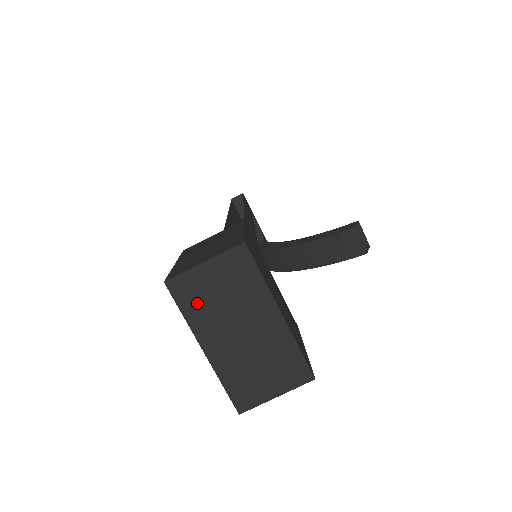
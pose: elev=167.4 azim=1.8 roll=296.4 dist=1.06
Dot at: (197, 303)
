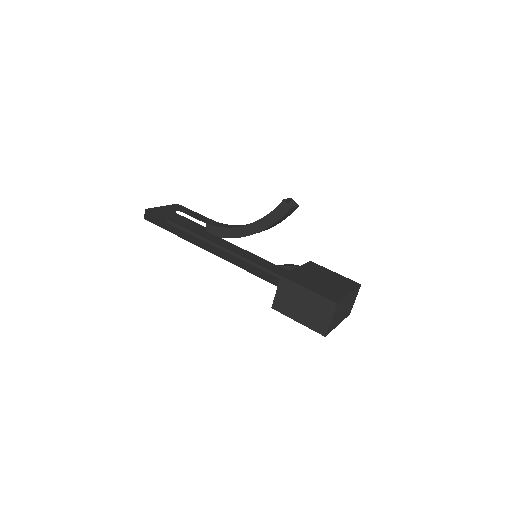
Dot at: (333, 325)
